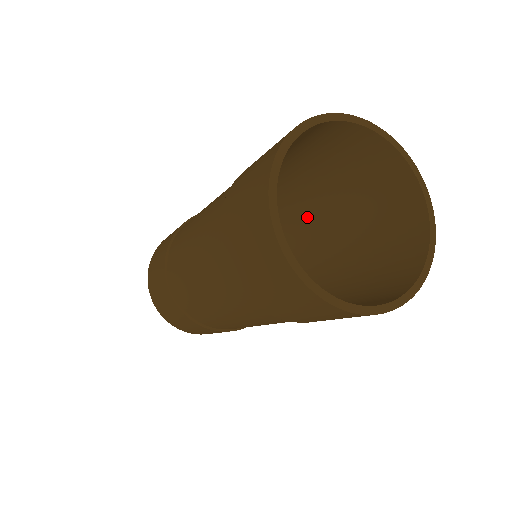
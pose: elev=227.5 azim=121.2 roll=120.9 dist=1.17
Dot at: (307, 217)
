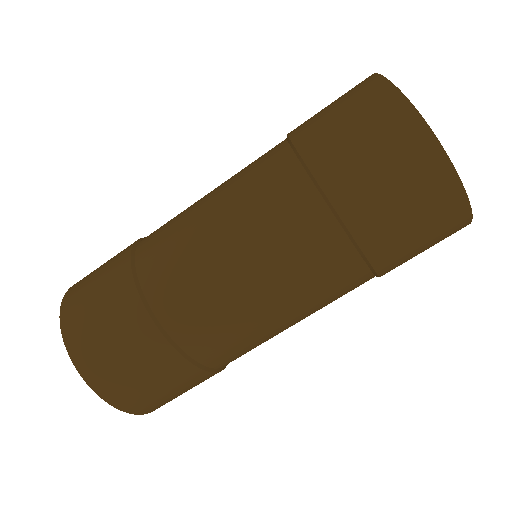
Dot at: occluded
